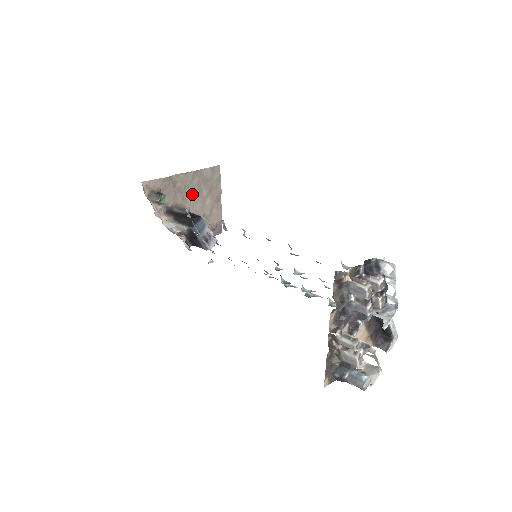
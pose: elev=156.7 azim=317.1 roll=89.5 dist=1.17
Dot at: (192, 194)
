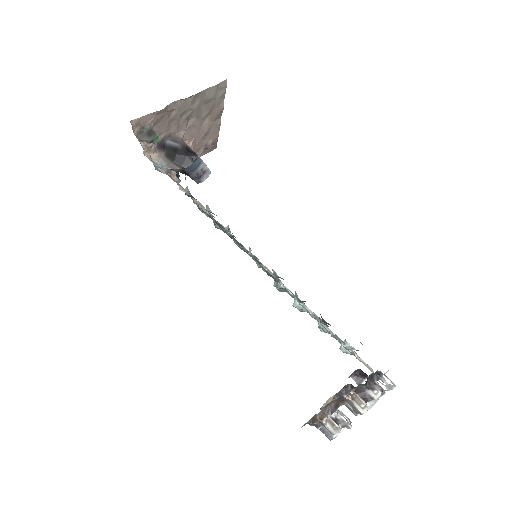
Dot at: (189, 118)
